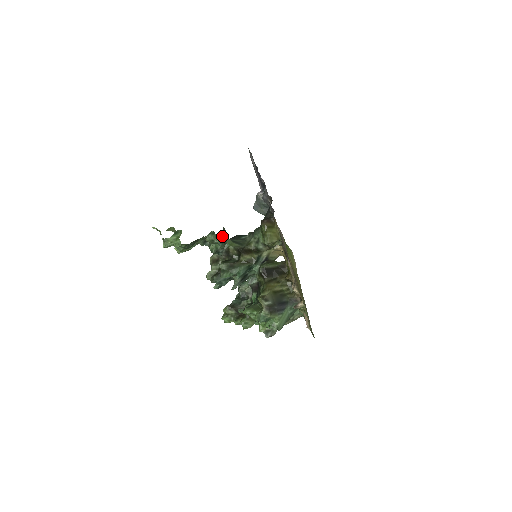
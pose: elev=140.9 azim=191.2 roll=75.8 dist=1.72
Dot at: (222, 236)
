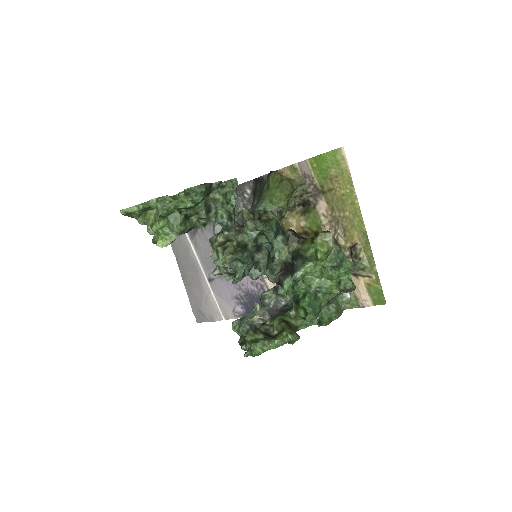
Dot at: (236, 186)
